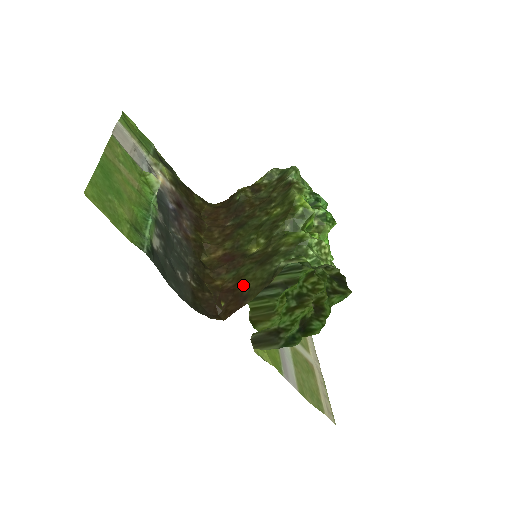
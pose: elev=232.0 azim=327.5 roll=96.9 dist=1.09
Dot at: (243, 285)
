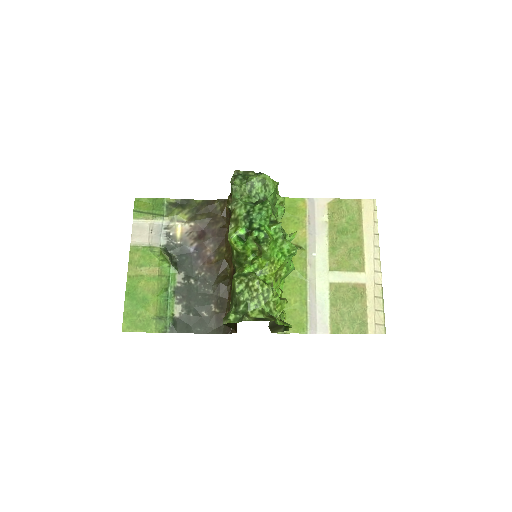
Dot at: occluded
